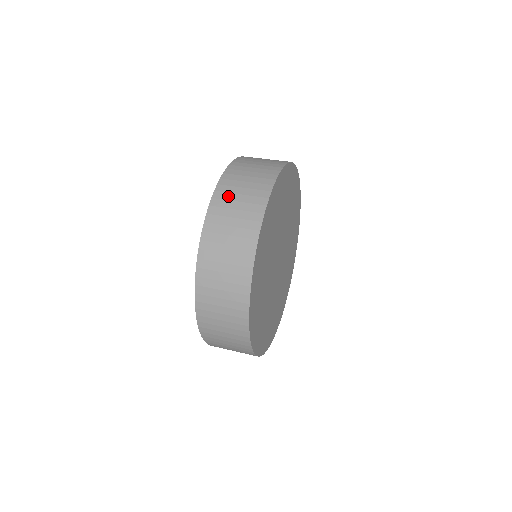
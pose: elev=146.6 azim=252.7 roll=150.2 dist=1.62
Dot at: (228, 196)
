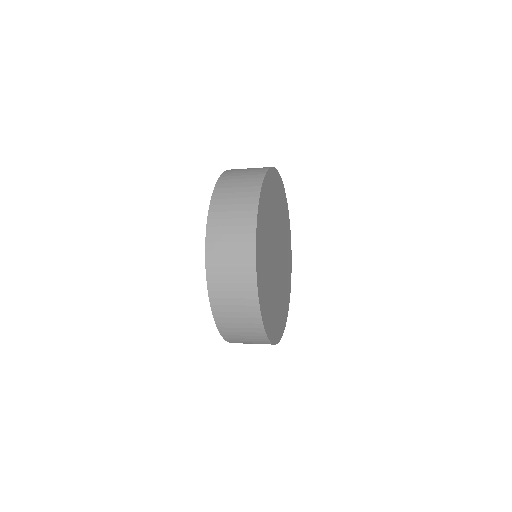
Dot at: occluded
